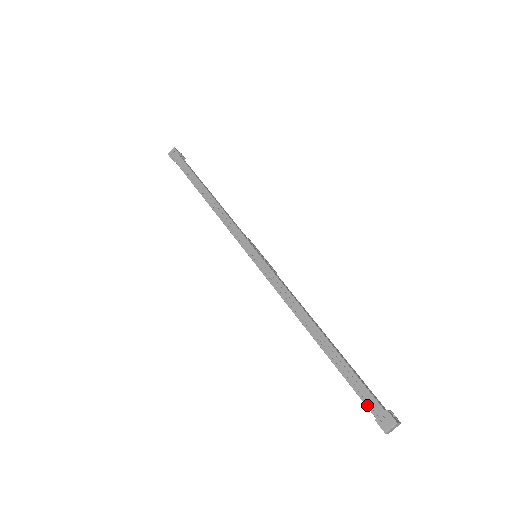
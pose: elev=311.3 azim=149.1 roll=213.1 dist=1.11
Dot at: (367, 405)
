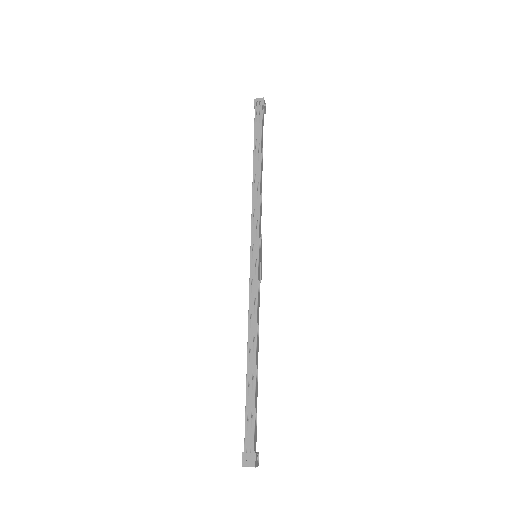
Dot at: (245, 438)
